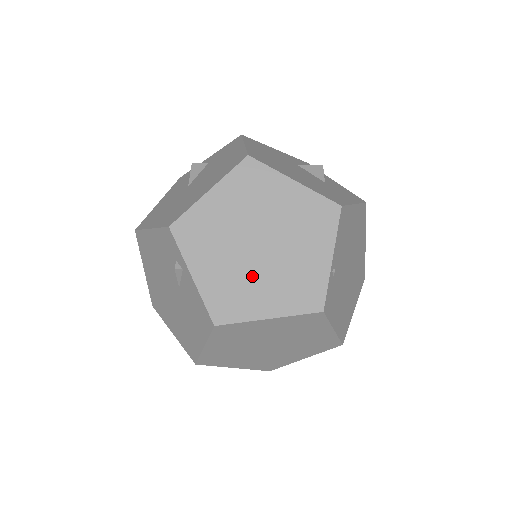
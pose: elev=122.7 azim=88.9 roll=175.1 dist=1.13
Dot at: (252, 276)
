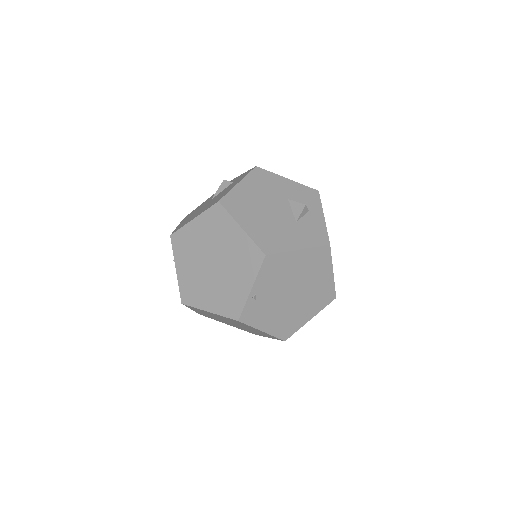
Dot at: (205, 282)
